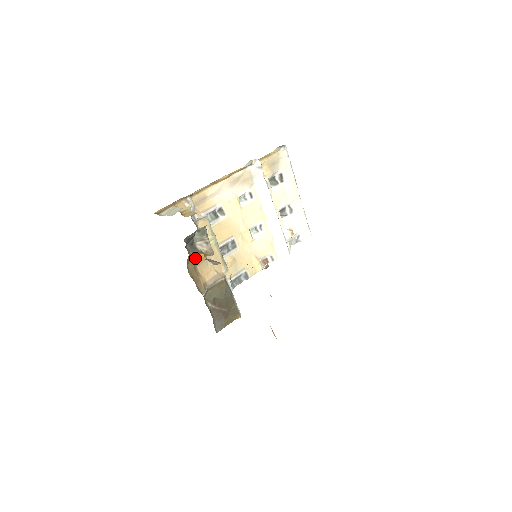
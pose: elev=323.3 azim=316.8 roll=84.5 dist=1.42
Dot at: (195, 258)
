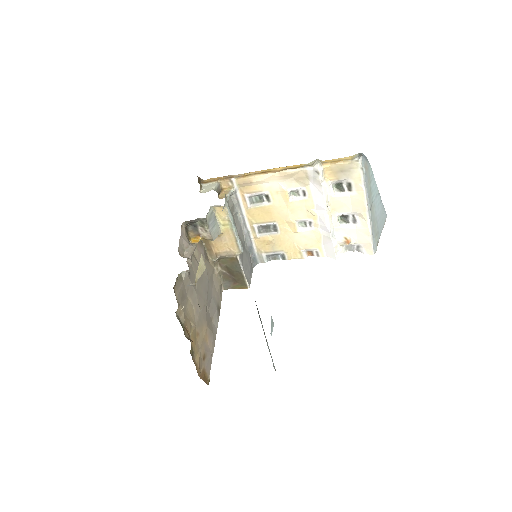
Dot at: (194, 238)
